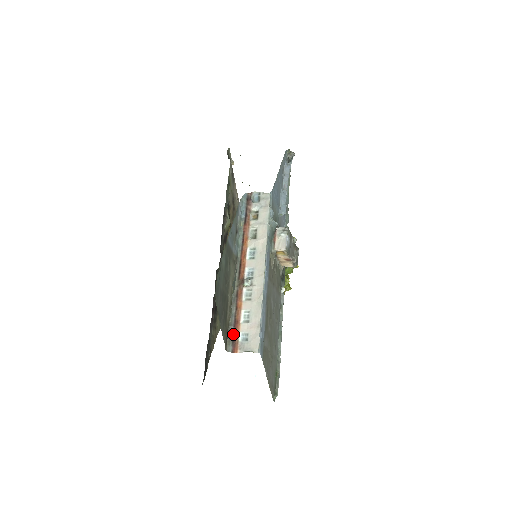
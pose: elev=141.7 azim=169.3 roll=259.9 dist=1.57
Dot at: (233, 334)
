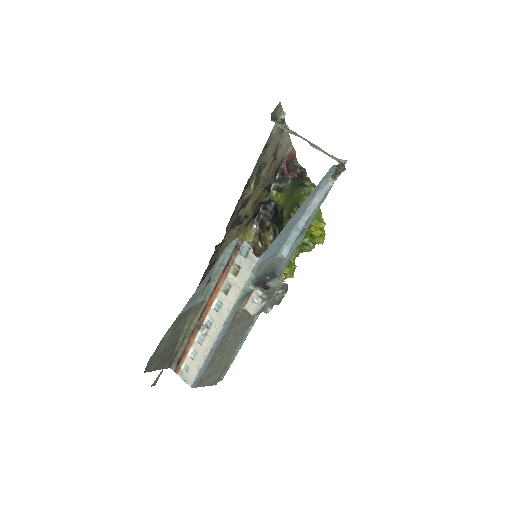
Dot at: (179, 360)
